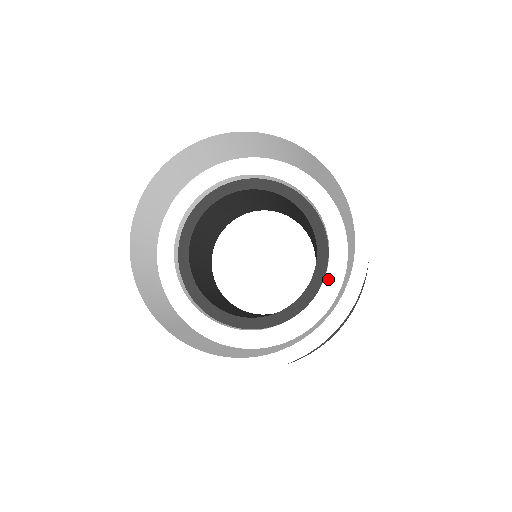
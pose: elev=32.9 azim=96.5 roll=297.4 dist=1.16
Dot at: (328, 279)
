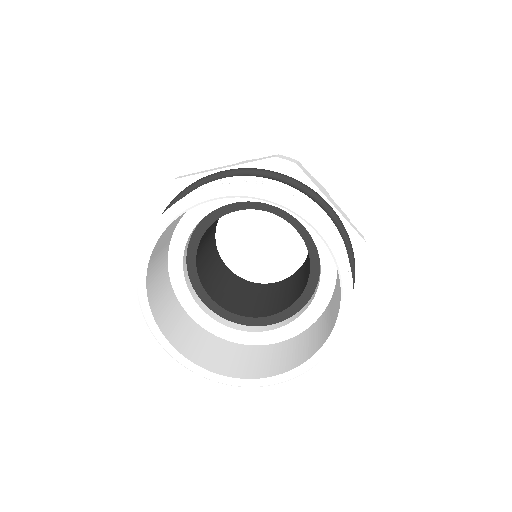
Dot at: (317, 299)
